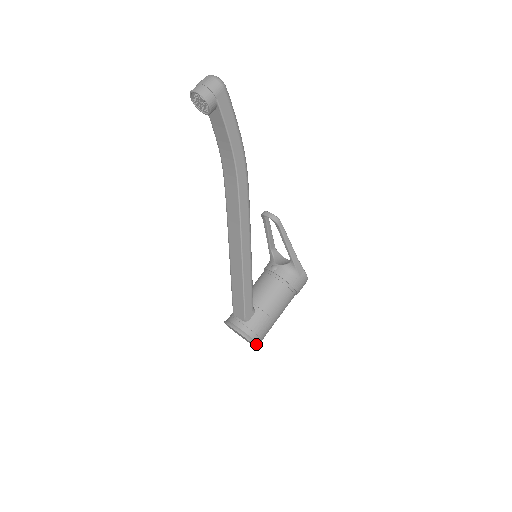
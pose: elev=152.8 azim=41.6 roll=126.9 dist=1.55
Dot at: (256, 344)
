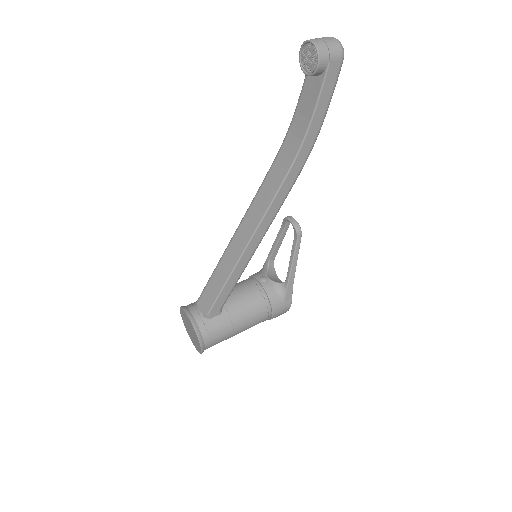
Dot at: (203, 348)
